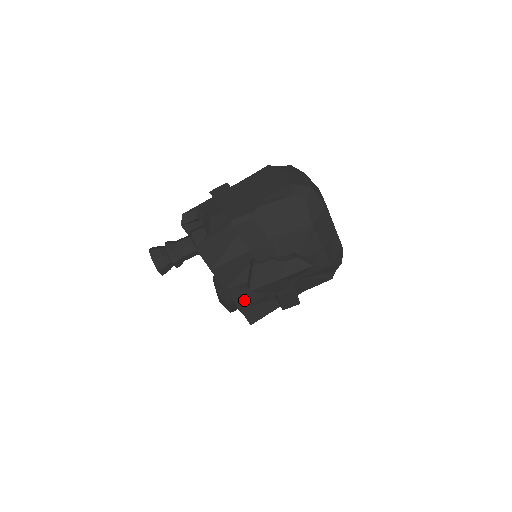
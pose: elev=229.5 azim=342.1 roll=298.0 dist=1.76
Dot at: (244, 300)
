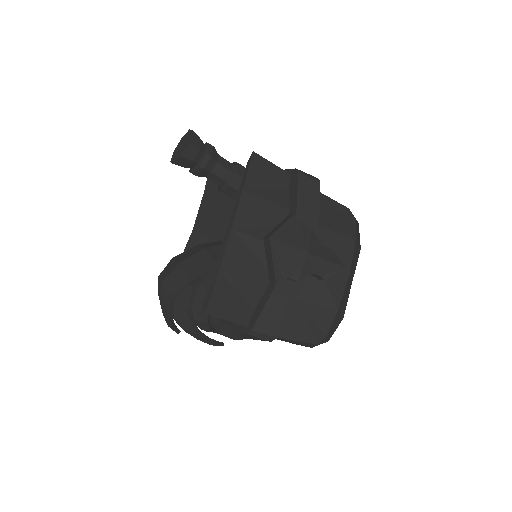
Dot at: (234, 264)
